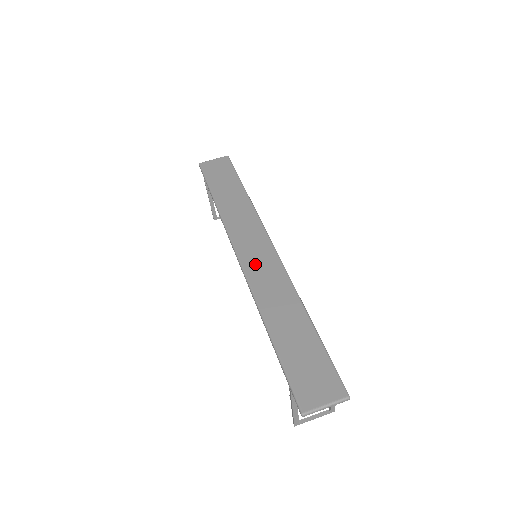
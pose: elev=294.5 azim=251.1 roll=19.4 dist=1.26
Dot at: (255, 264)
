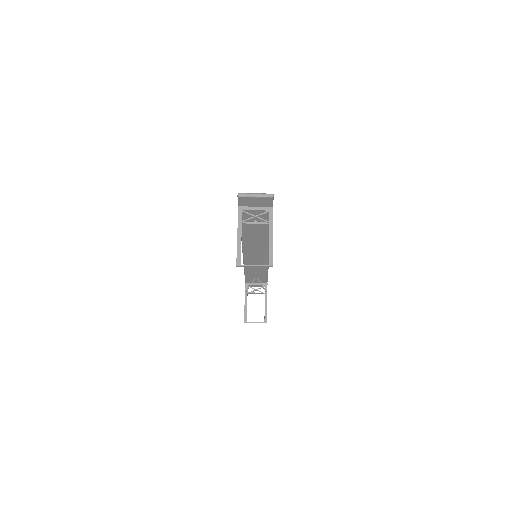
Dot at: occluded
